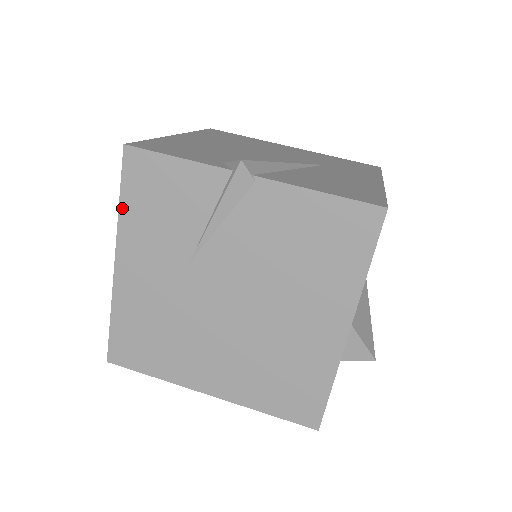
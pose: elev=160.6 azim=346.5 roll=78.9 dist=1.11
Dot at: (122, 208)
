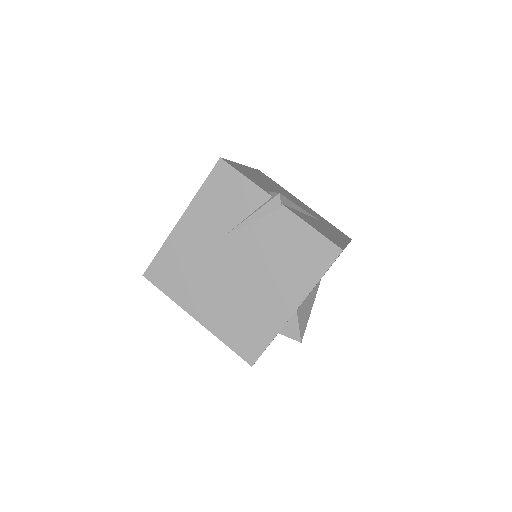
Dot at: (201, 190)
